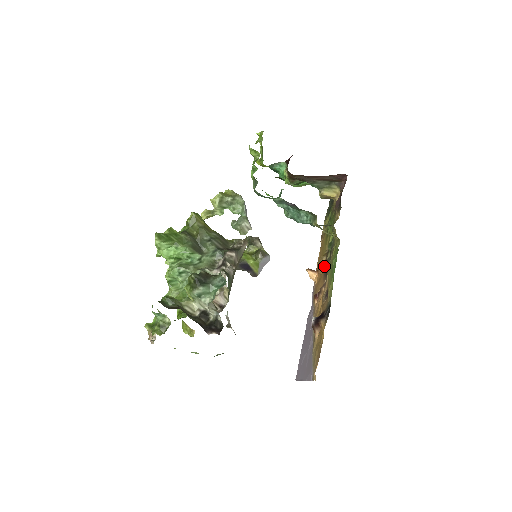
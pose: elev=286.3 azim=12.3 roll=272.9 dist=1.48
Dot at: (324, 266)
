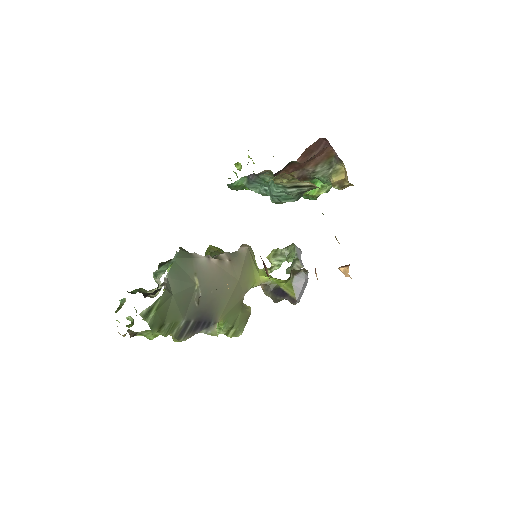
Dot at: occluded
